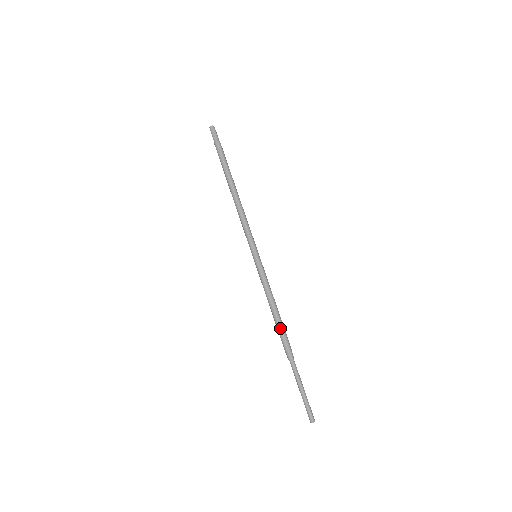
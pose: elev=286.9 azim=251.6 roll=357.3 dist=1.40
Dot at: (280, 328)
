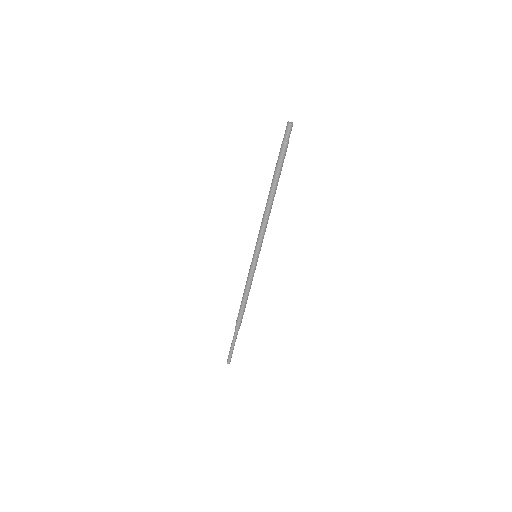
Dot at: (241, 310)
